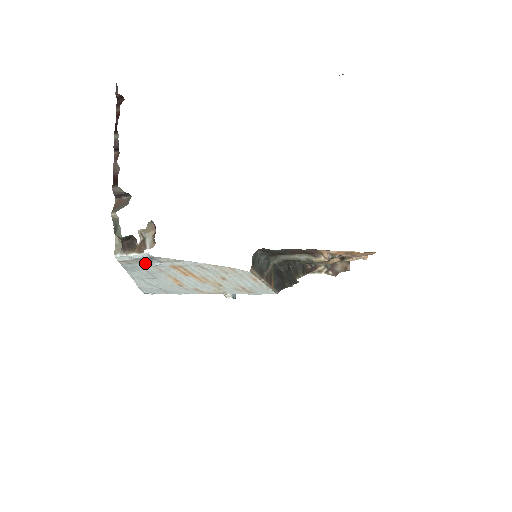
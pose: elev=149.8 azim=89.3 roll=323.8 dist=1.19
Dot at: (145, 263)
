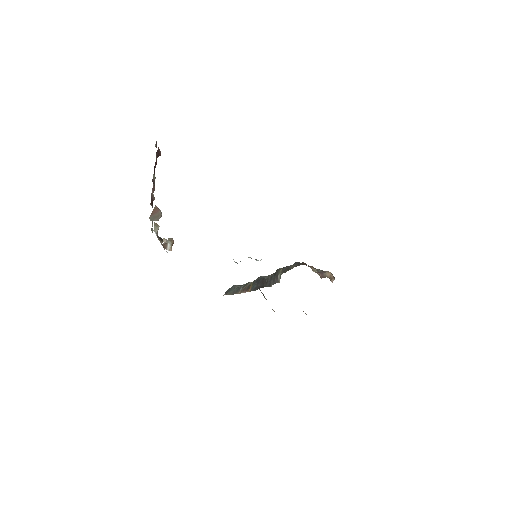
Dot at: occluded
